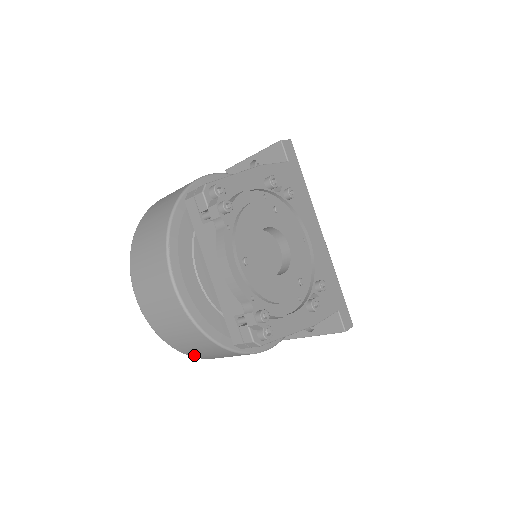
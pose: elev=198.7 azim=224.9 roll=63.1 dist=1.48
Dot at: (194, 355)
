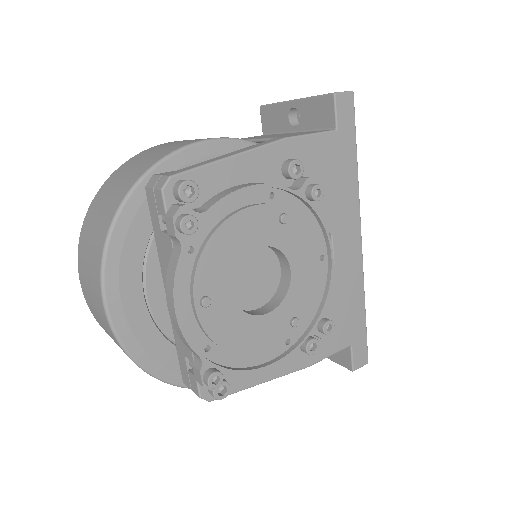
Dot at: occluded
